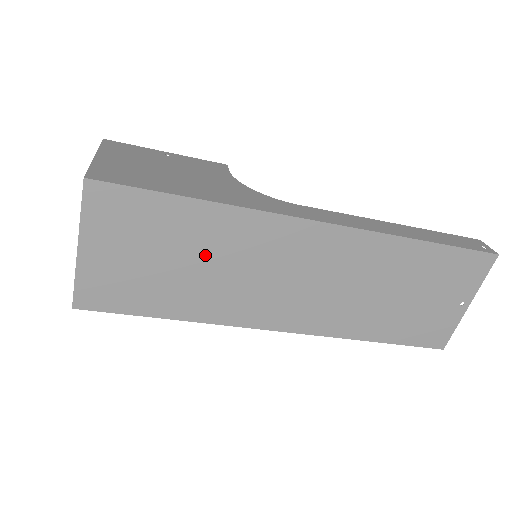
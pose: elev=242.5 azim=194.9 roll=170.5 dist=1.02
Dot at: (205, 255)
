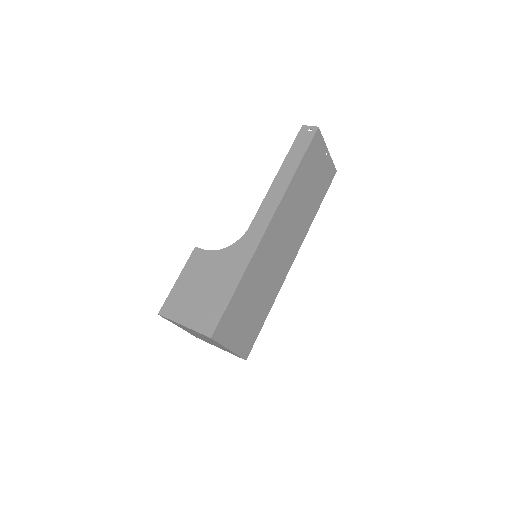
Dot at: (256, 288)
